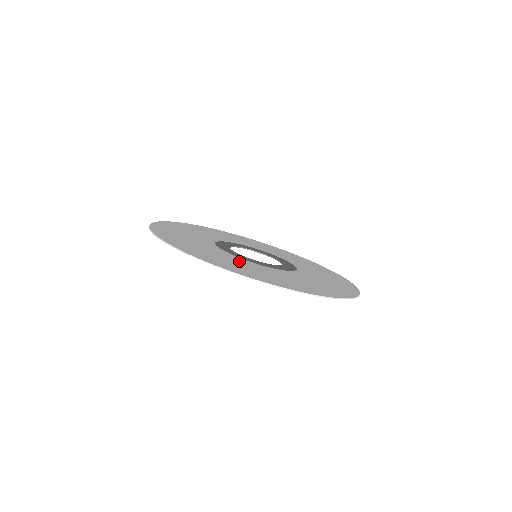
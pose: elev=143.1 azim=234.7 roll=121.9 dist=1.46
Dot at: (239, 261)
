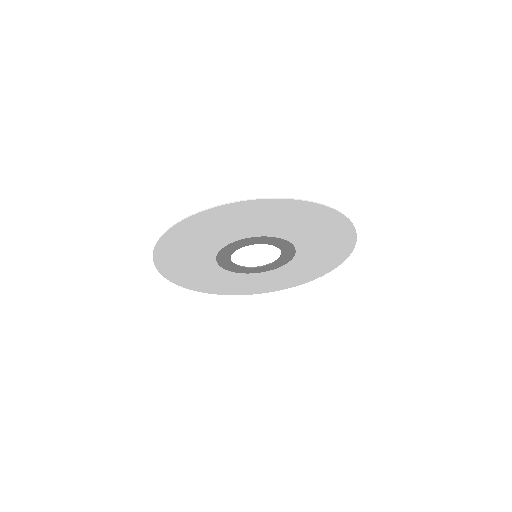
Dot at: (278, 227)
